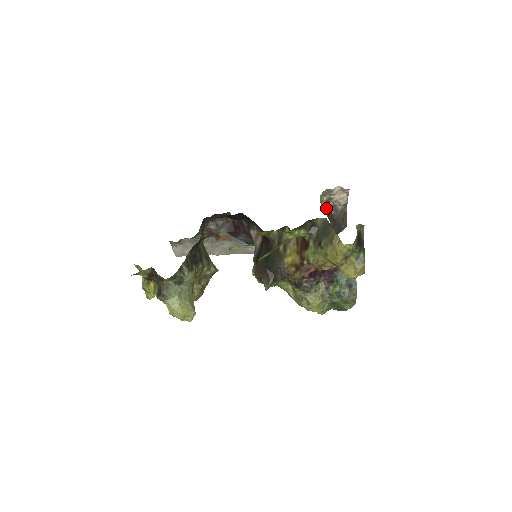
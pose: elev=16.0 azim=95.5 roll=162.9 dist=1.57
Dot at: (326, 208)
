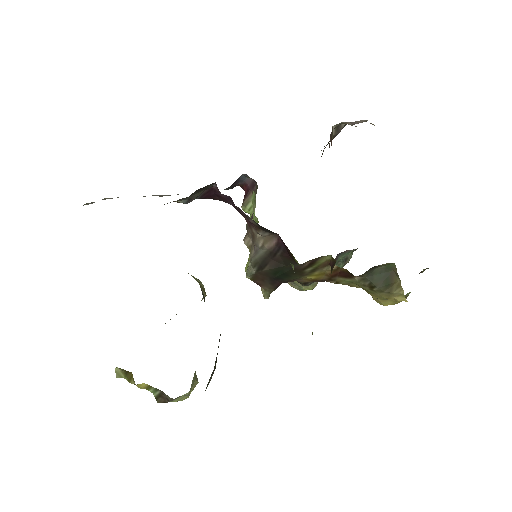
Dot at: (331, 135)
